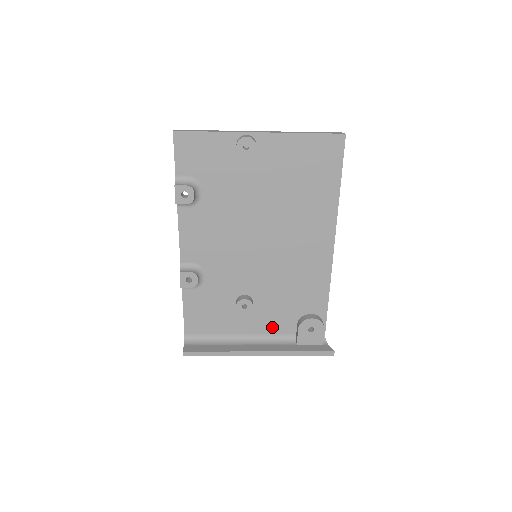
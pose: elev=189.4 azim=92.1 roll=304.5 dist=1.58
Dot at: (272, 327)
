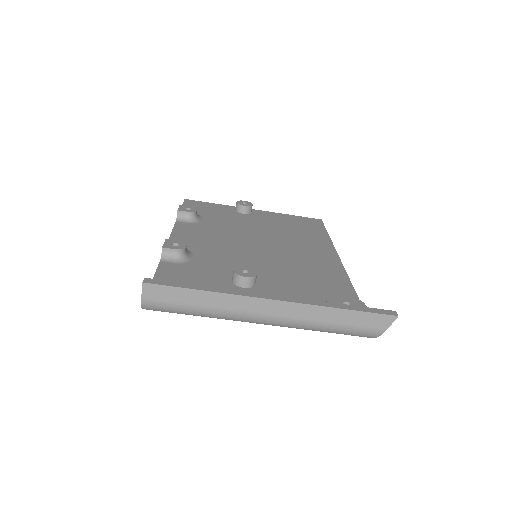
Dot at: occluded
